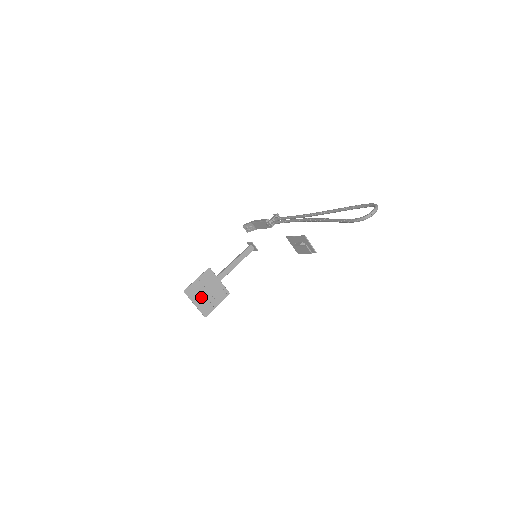
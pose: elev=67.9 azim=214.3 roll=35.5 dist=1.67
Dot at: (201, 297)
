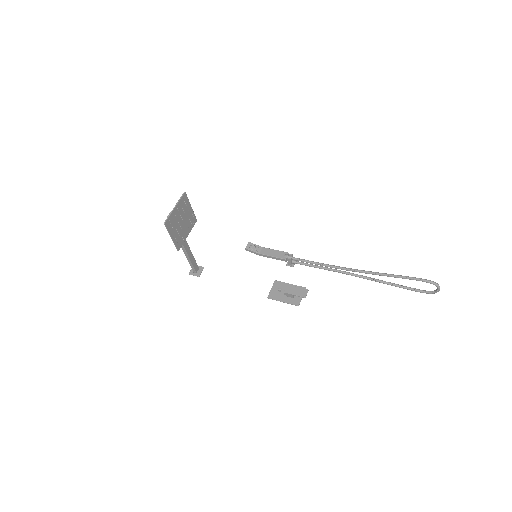
Dot at: (179, 214)
